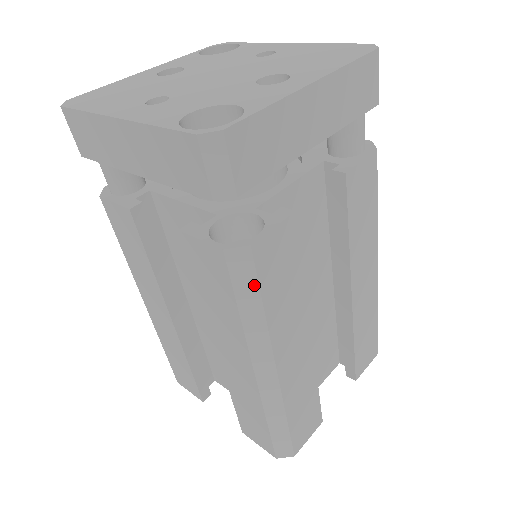
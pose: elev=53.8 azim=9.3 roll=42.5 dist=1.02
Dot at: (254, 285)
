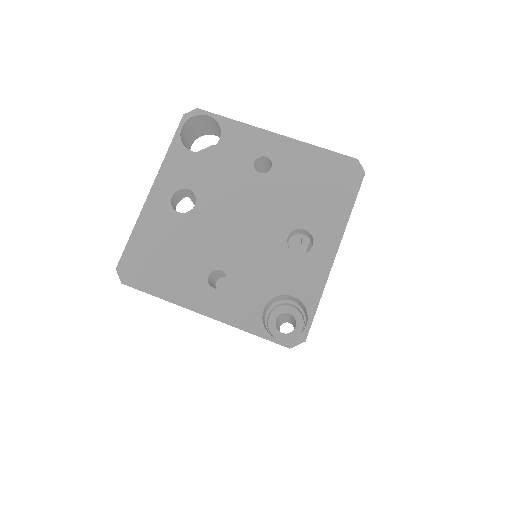
Dot at: occluded
